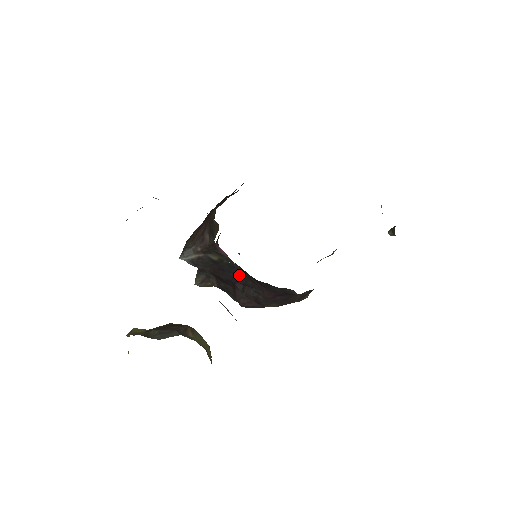
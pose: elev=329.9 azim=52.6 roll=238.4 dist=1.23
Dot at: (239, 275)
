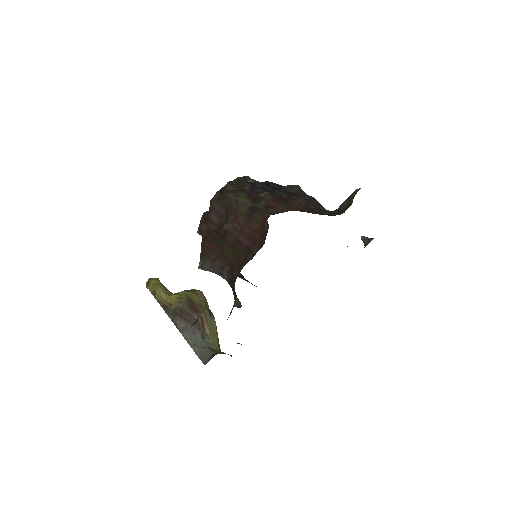
Dot at: occluded
